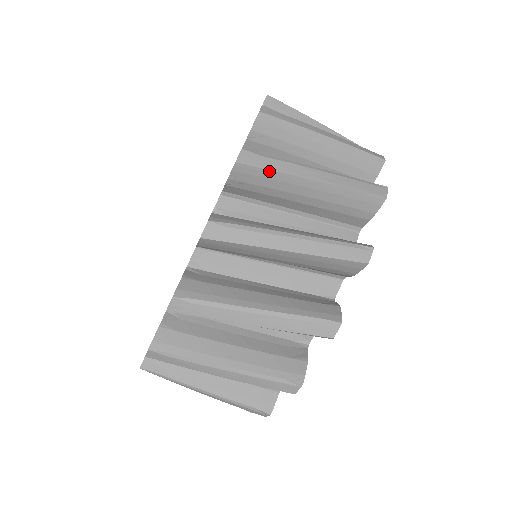
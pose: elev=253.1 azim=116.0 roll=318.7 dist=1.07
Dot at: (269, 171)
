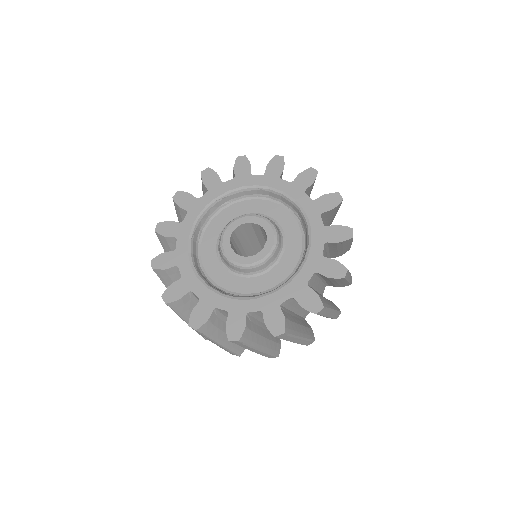
Dot at: (346, 280)
